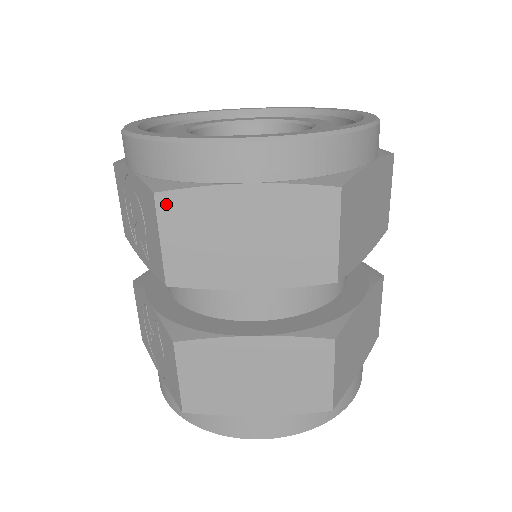
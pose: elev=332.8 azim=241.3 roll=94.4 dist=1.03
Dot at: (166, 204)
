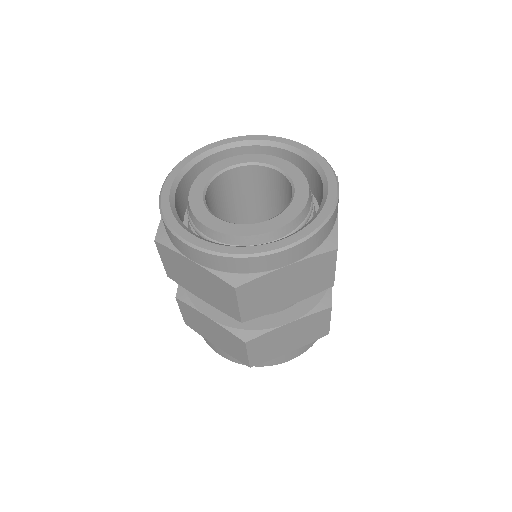
Dot at: (160, 248)
